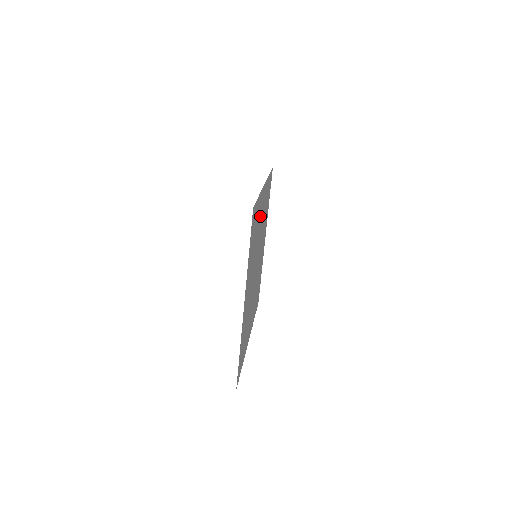
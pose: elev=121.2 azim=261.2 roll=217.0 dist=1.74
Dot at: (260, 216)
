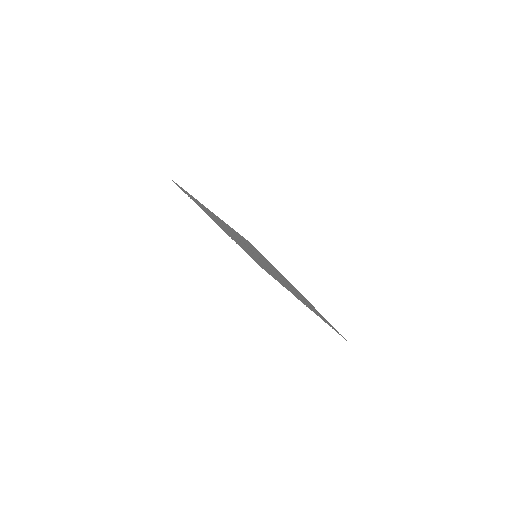
Dot at: occluded
